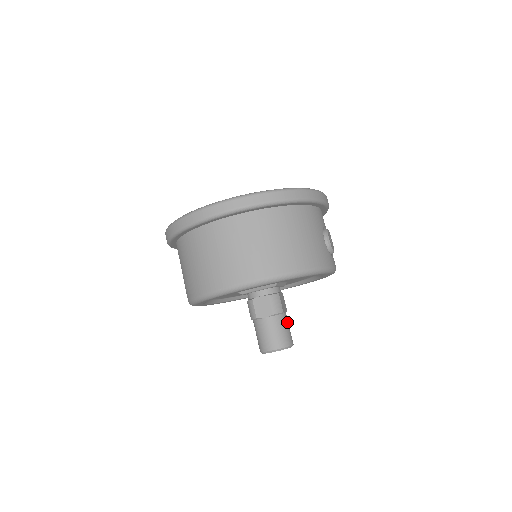
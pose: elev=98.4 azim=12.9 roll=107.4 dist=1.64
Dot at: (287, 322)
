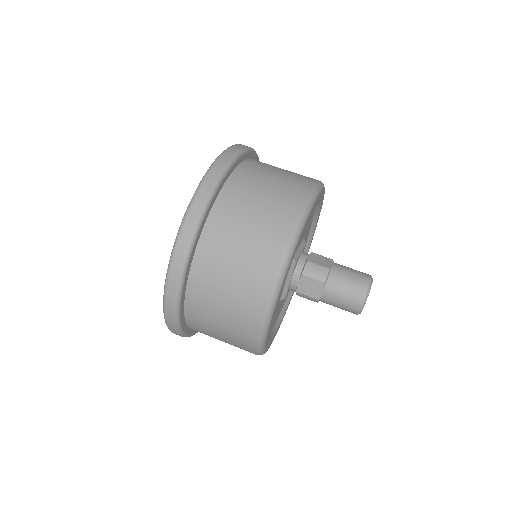
Dot at: occluded
